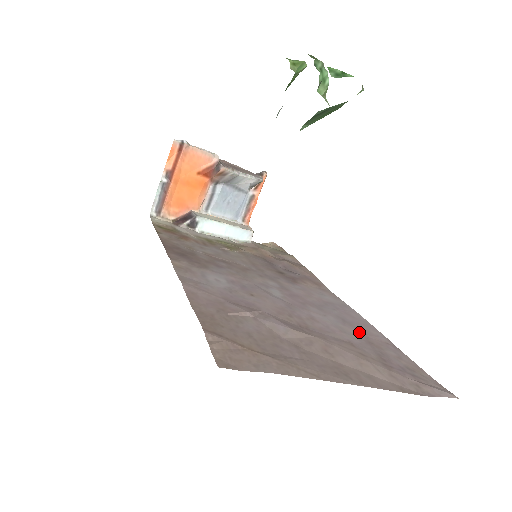
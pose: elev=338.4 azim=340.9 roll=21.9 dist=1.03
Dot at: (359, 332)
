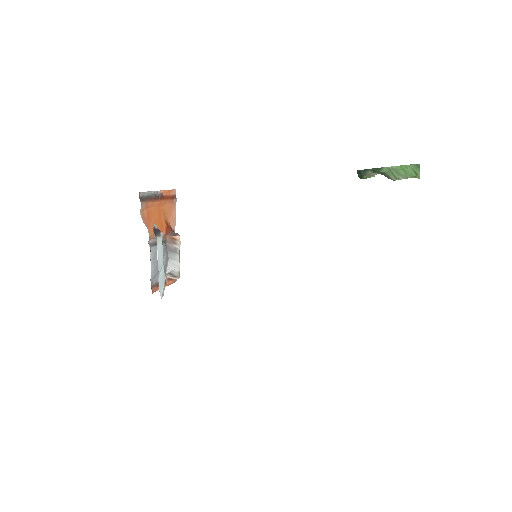
Dot at: occluded
